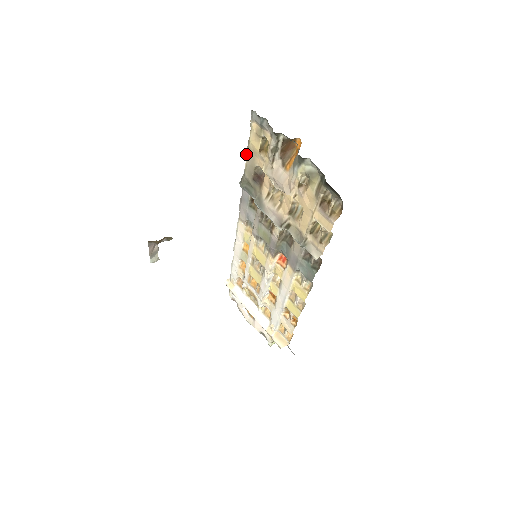
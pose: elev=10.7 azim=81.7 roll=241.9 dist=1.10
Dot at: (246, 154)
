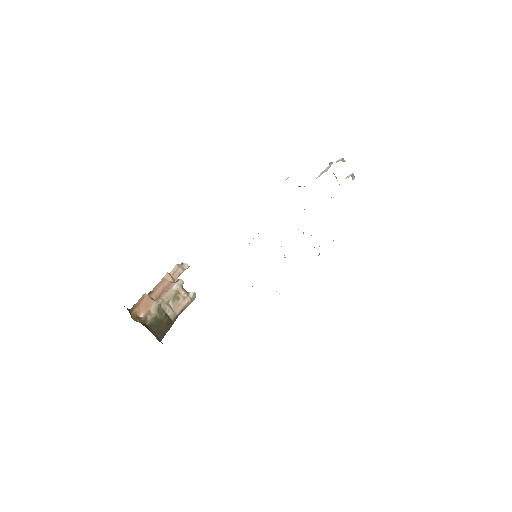
Dot at: occluded
